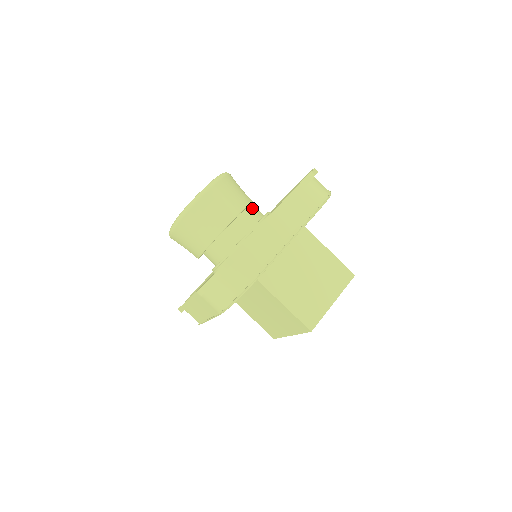
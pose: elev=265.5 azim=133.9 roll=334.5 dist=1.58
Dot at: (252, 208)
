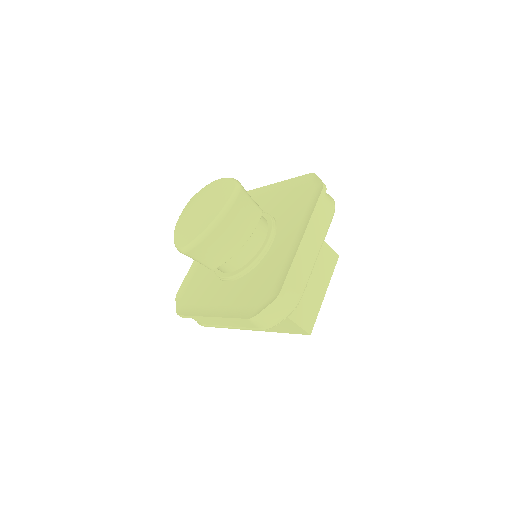
Dot at: (236, 257)
